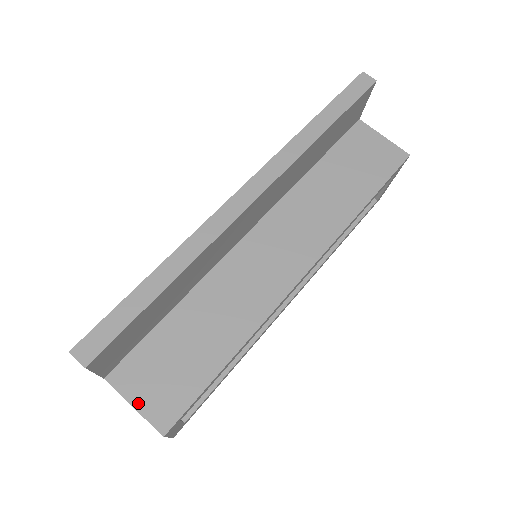
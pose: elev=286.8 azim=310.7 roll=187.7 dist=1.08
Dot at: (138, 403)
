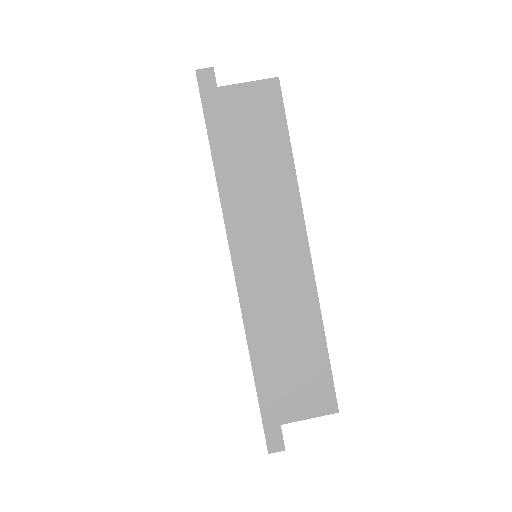
Dot at: (309, 415)
